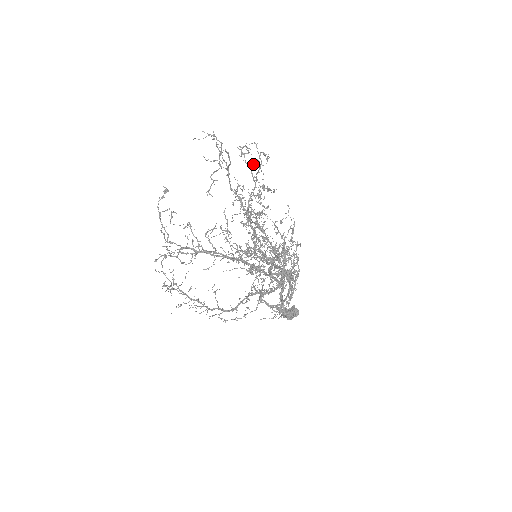
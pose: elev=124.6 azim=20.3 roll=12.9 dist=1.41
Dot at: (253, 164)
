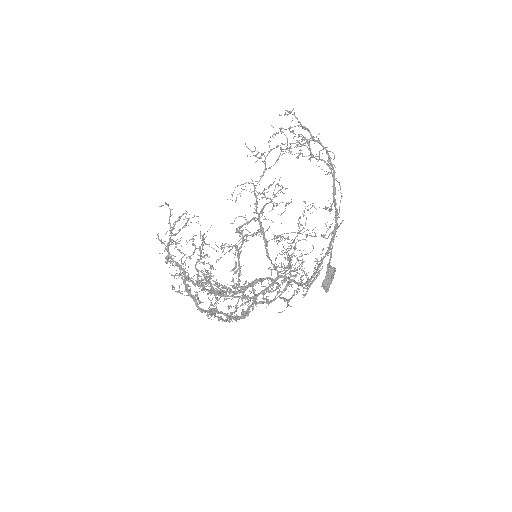
Dot at: occluded
